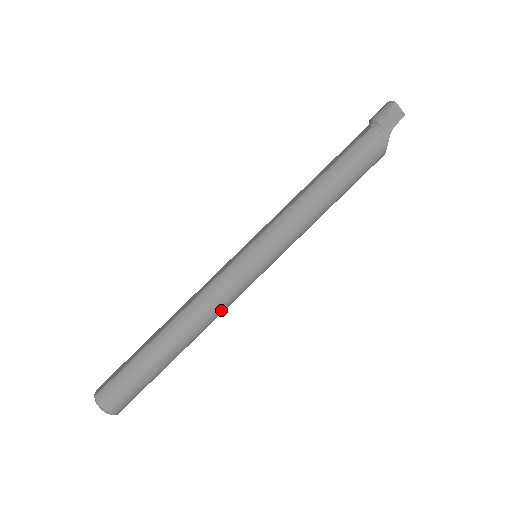
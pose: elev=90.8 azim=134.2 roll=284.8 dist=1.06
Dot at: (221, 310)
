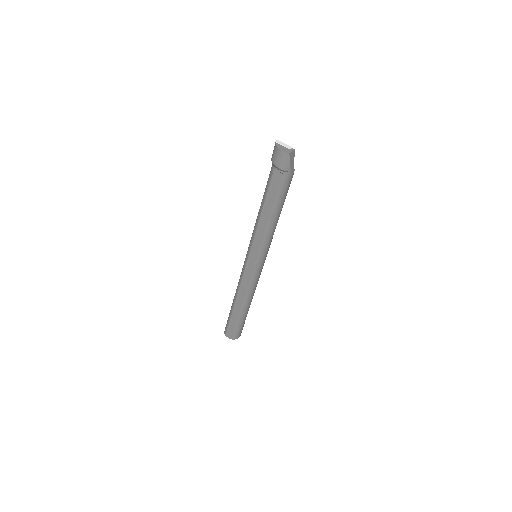
Dot at: occluded
